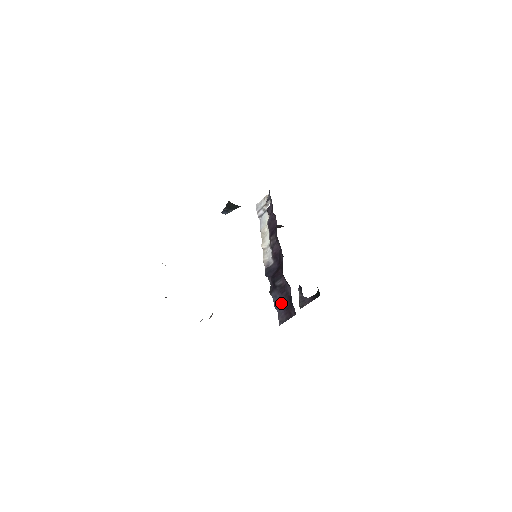
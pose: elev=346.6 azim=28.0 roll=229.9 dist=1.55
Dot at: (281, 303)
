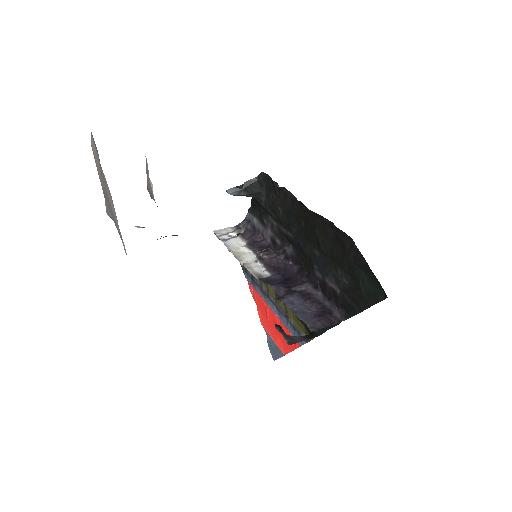
Dot at: (305, 310)
